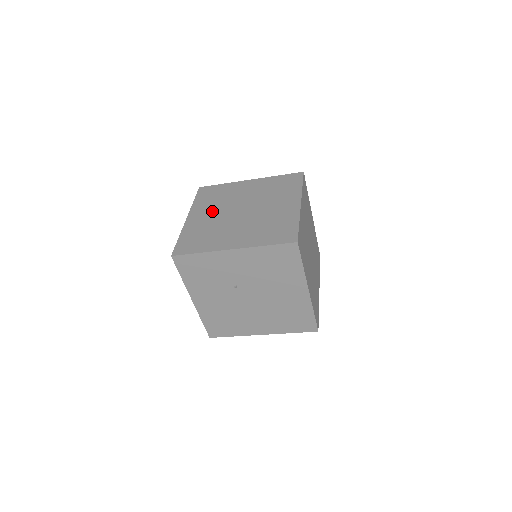
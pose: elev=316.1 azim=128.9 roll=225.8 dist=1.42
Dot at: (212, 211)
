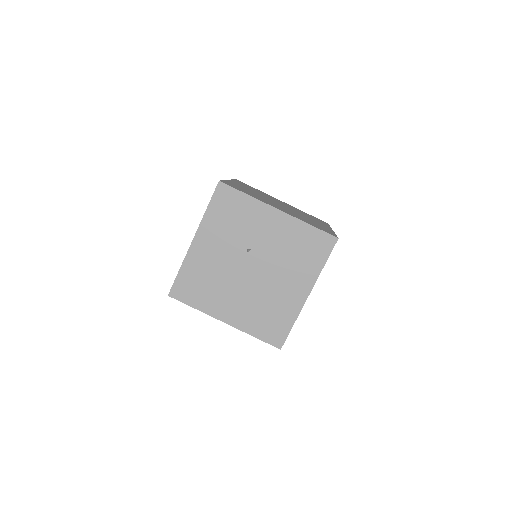
Dot at: occluded
